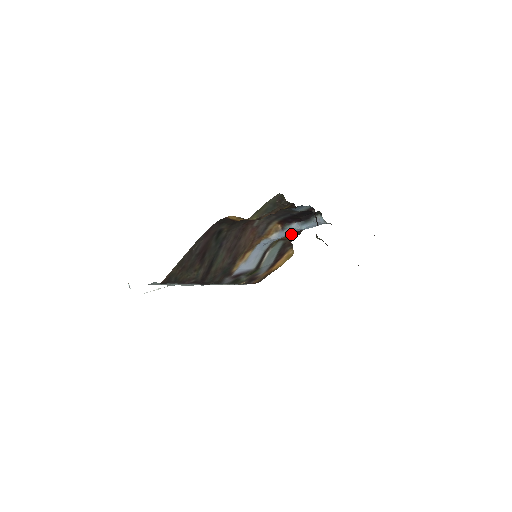
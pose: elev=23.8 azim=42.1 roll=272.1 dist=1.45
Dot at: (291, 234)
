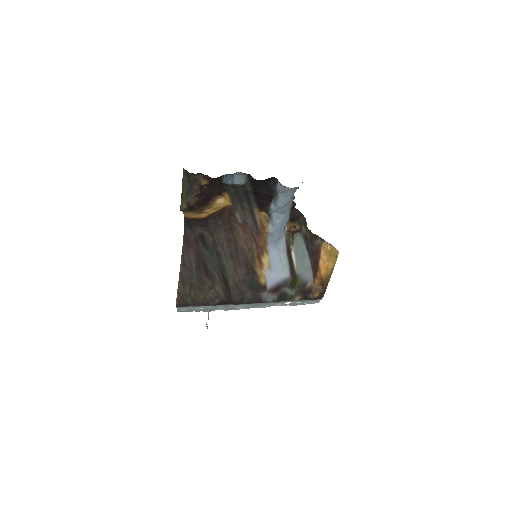
Dot at: (295, 221)
